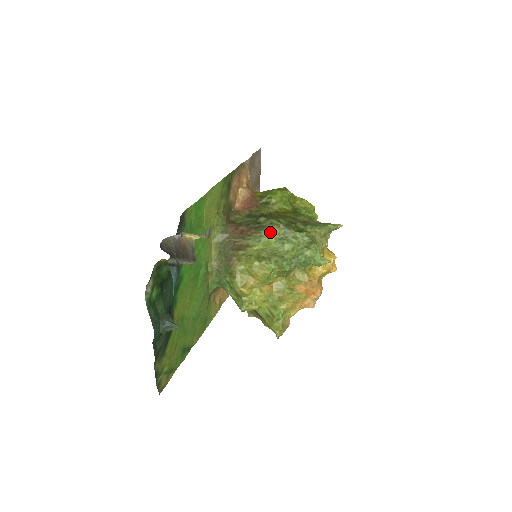
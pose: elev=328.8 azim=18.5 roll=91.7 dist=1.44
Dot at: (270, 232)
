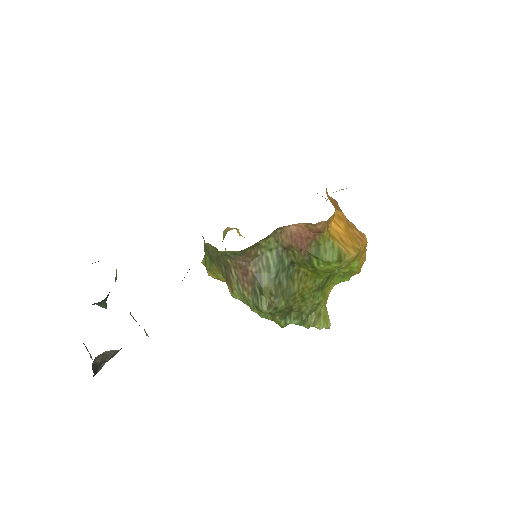
Dot at: occluded
